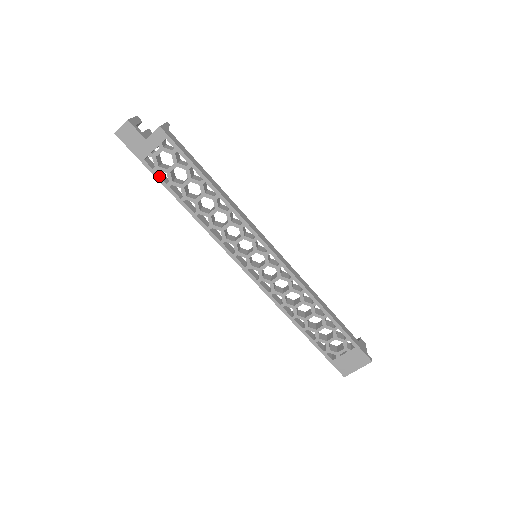
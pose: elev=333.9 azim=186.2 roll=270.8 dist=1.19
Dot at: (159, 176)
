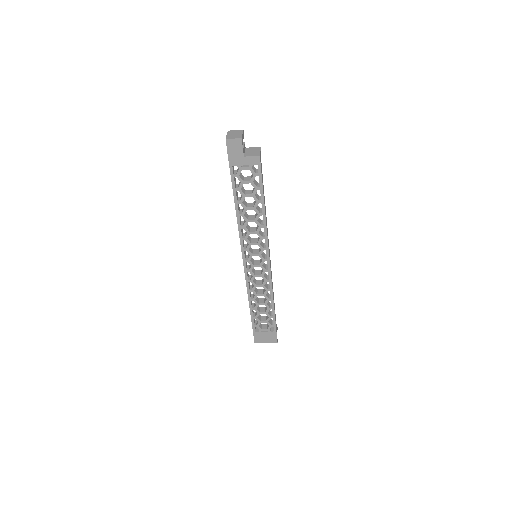
Dot at: (234, 181)
